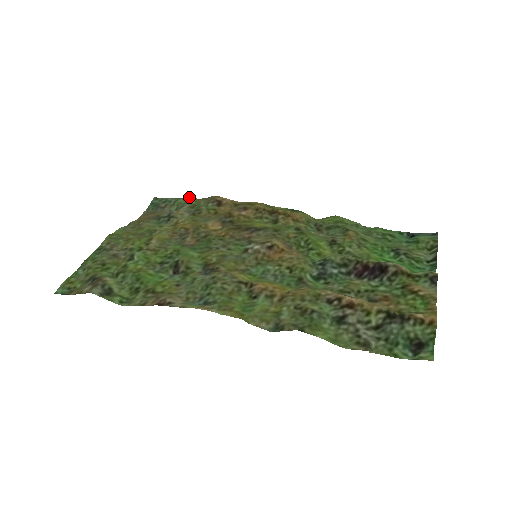
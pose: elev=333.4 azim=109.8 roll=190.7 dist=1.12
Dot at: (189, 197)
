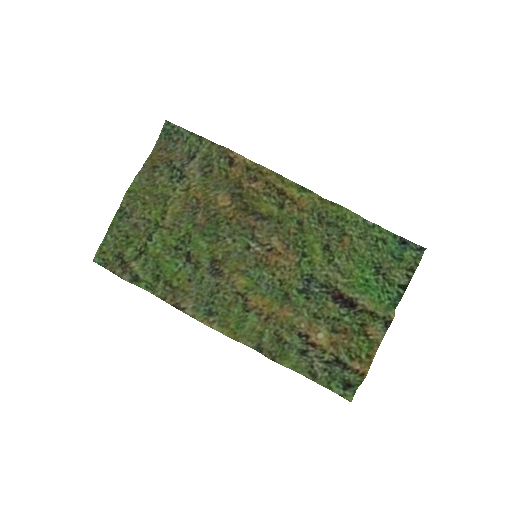
Dot at: (201, 138)
